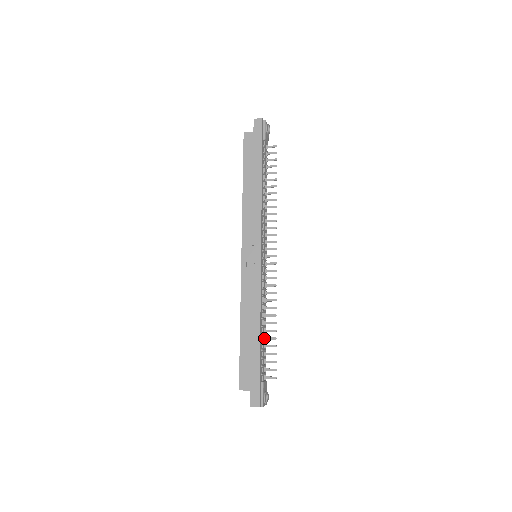
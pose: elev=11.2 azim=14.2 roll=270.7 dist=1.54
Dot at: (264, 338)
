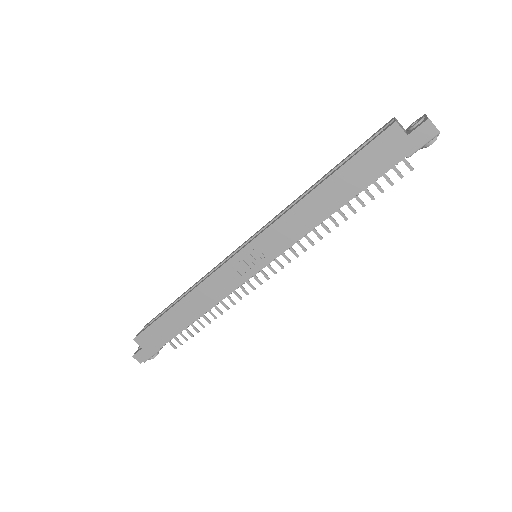
Dot at: occluded
